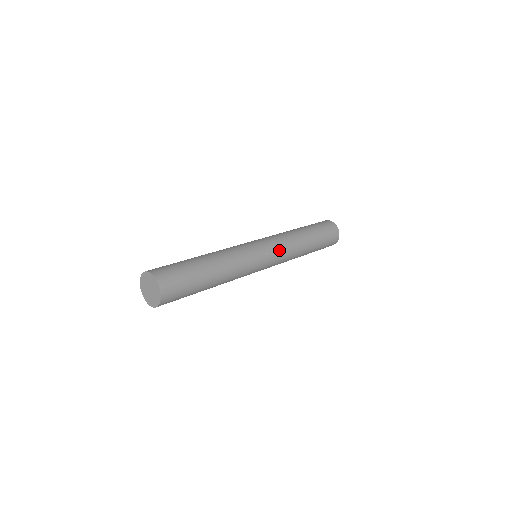
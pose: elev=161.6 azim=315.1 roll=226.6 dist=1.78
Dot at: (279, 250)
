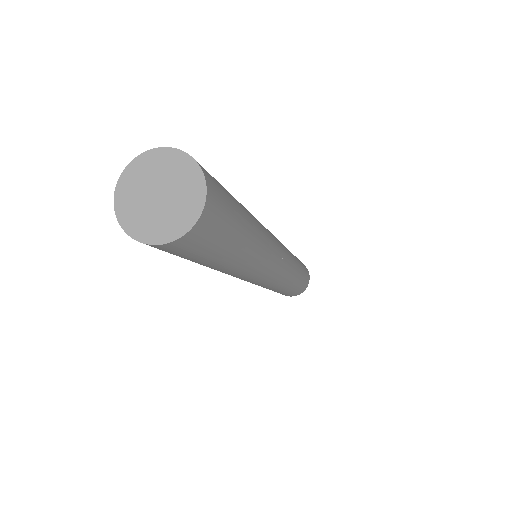
Dot at: (284, 273)
